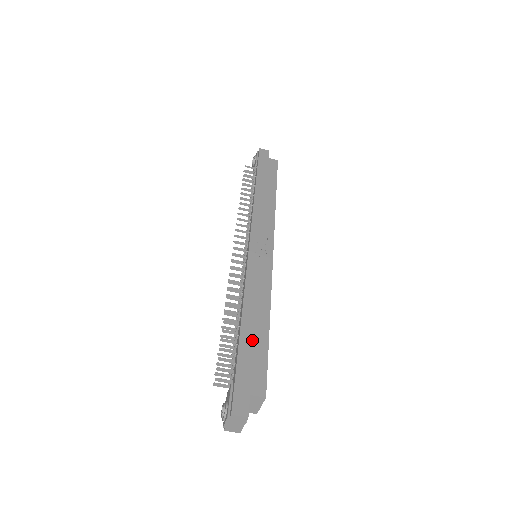
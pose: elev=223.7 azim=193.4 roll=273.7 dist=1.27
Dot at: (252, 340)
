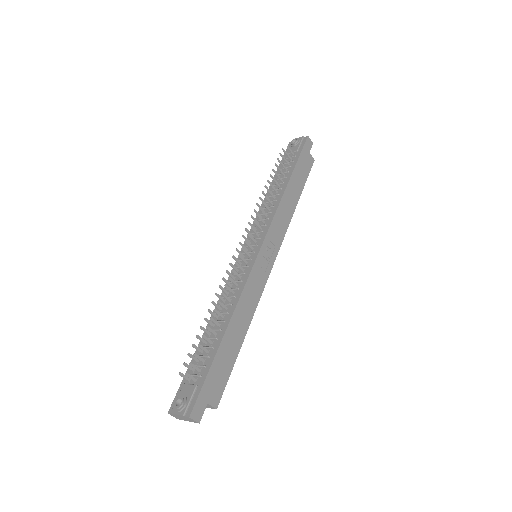
Dot at: (227, 351)
